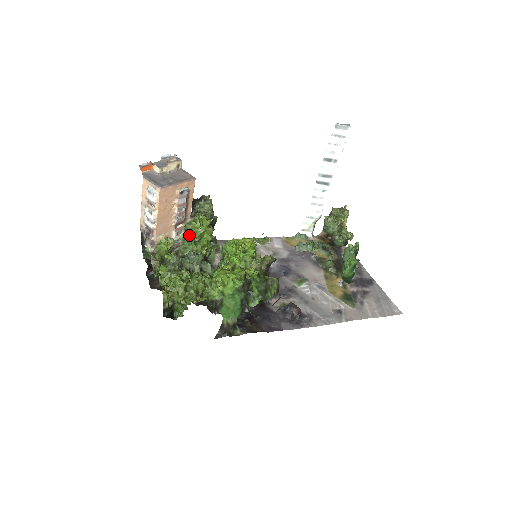
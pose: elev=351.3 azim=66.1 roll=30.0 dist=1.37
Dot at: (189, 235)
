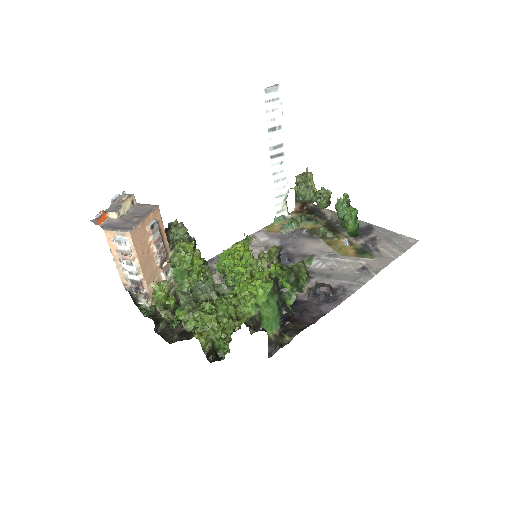
Dot at: (179, 269)
